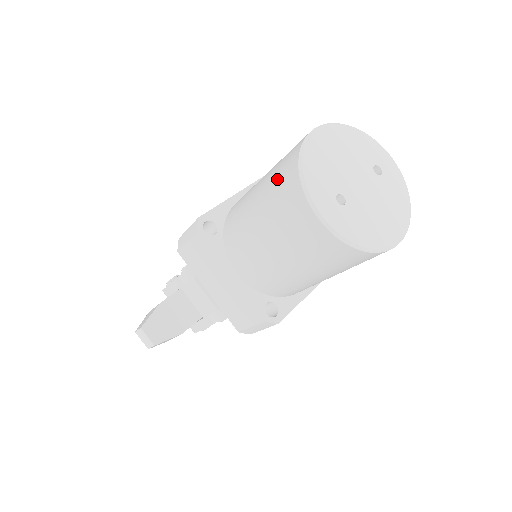
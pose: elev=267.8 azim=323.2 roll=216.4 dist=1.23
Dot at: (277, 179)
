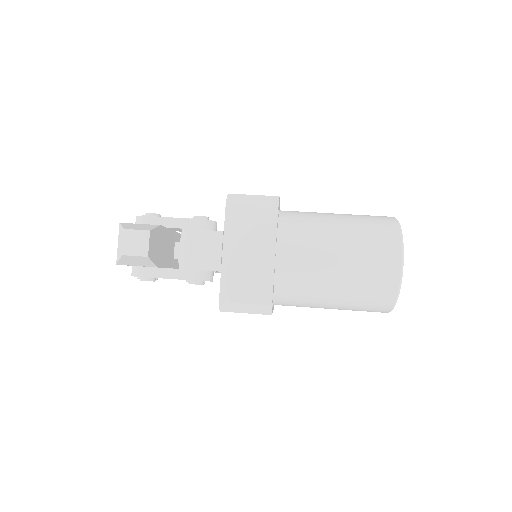
Dot at: (372, 223)
